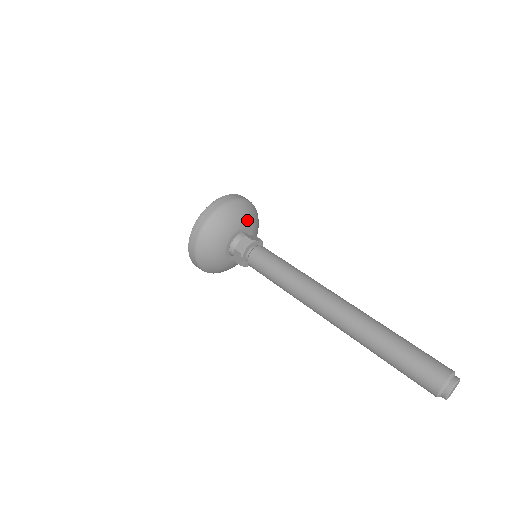
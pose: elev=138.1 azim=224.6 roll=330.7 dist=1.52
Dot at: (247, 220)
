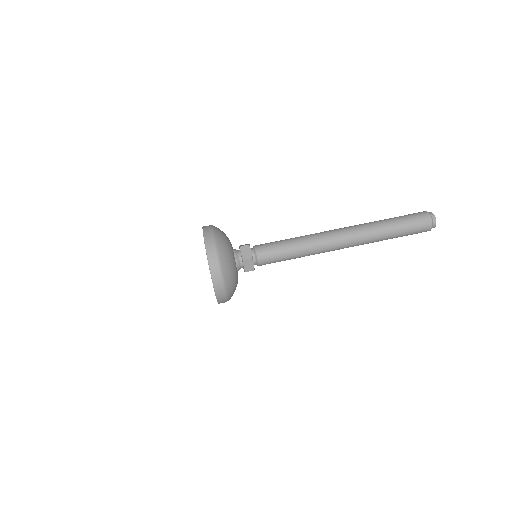
Dot at: (230, 250)
